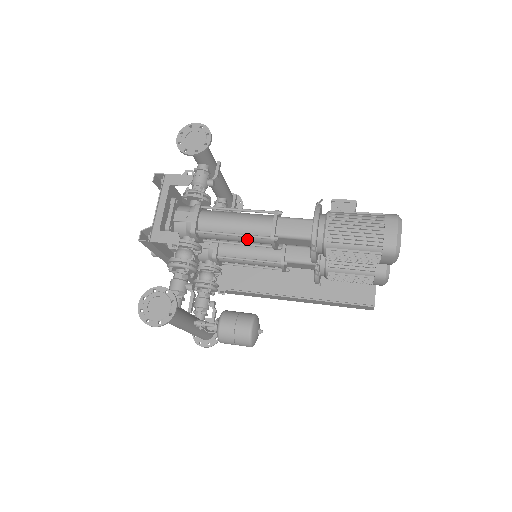
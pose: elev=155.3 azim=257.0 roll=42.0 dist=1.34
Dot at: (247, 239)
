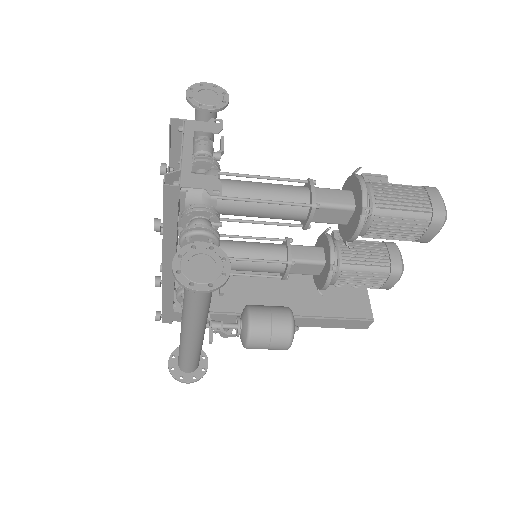
Dot at: (278, 210)
